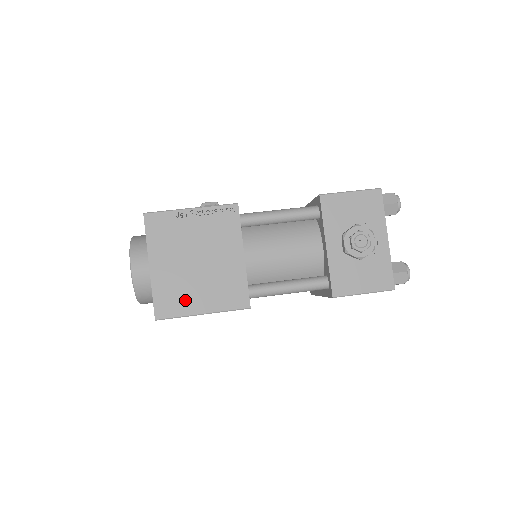
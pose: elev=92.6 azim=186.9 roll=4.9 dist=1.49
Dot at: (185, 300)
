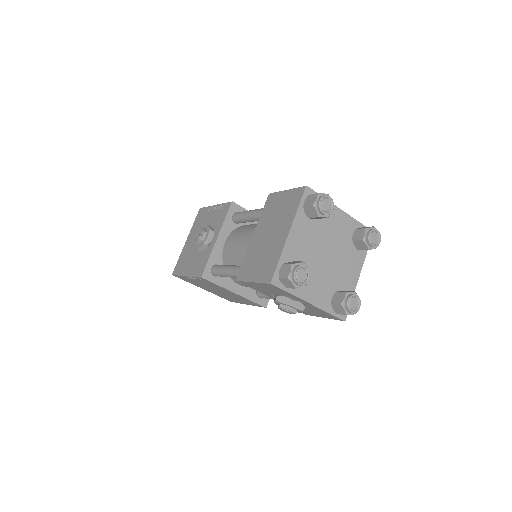
Dot at: (233, 300)
